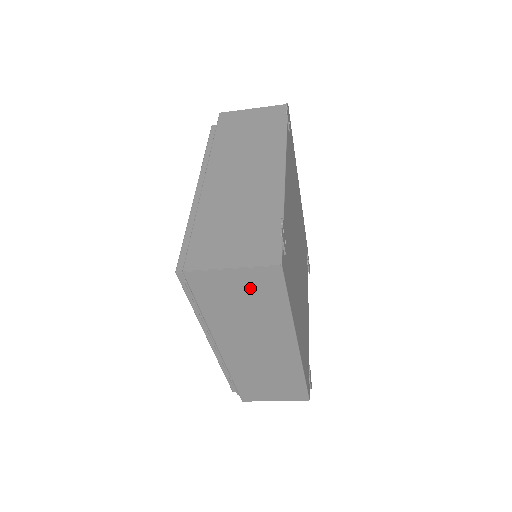
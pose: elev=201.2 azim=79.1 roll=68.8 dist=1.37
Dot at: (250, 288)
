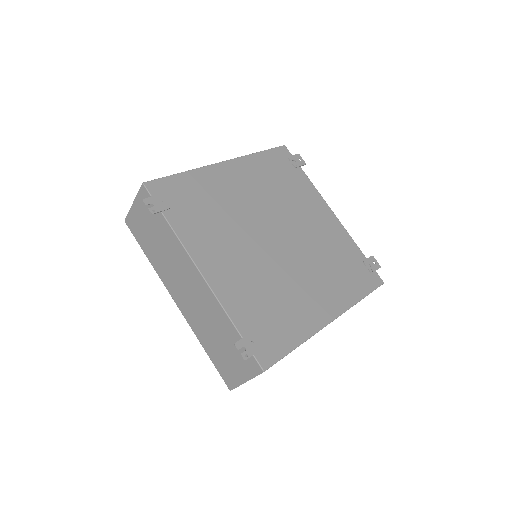
Dot at: occluded
